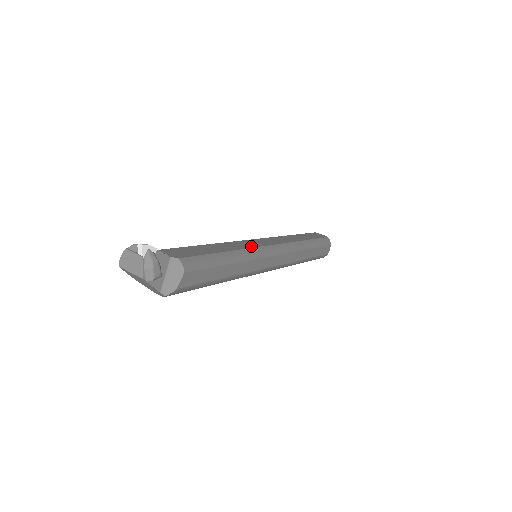
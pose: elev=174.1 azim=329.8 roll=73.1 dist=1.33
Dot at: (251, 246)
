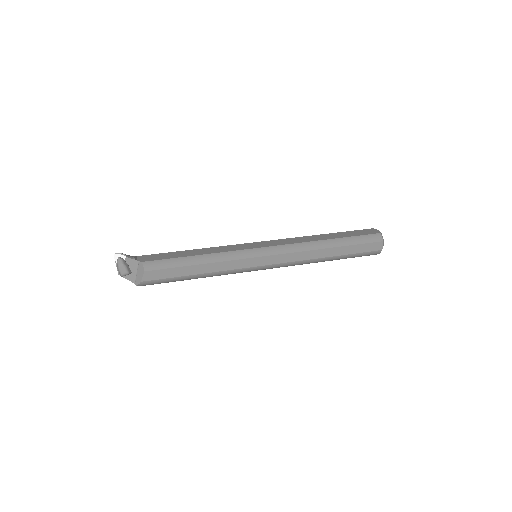
Dot at: (235, 249)
